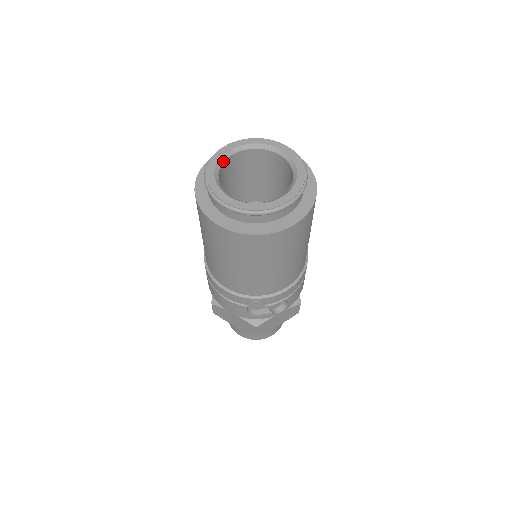
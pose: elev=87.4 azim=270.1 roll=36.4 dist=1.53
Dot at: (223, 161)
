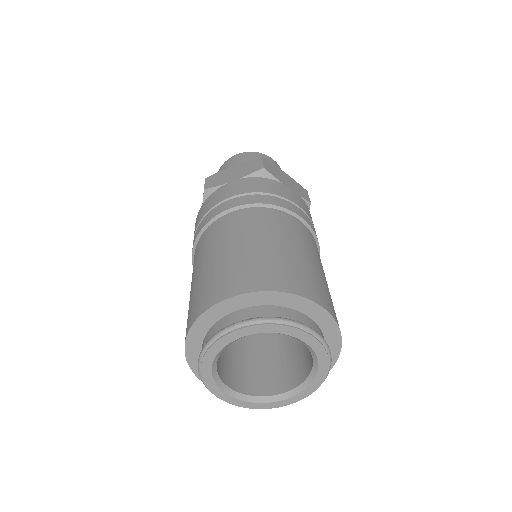
Dot at: occluded
